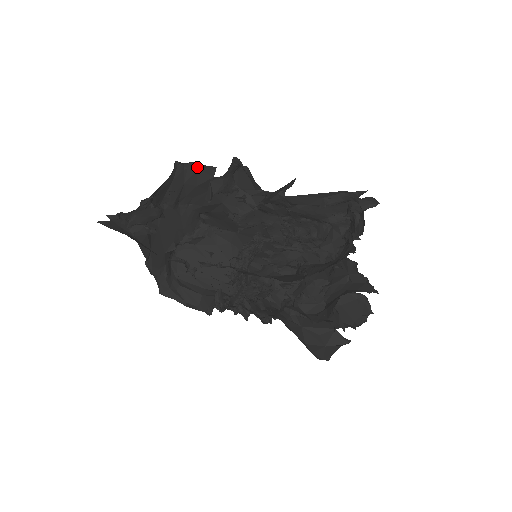
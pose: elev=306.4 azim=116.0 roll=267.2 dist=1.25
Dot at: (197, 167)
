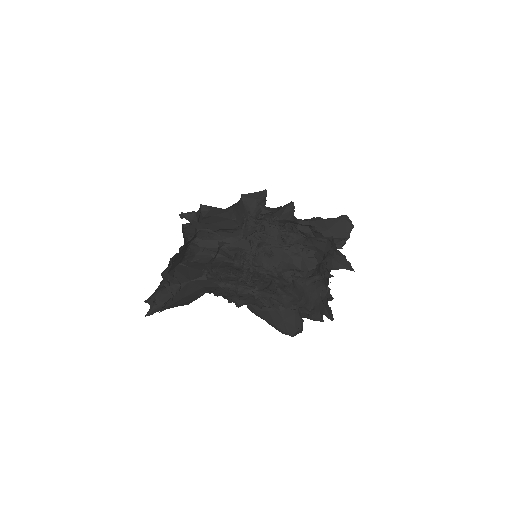
Dot at: occluded
